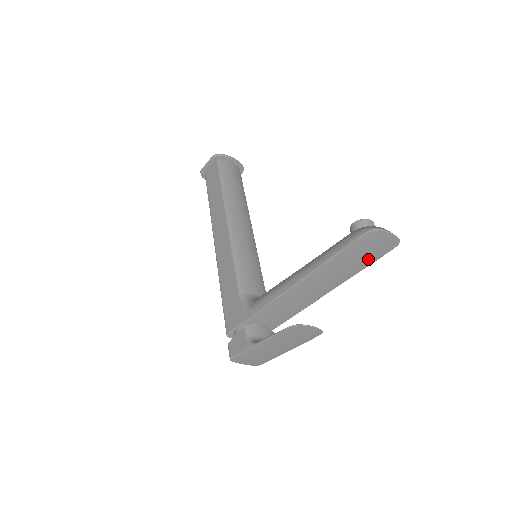
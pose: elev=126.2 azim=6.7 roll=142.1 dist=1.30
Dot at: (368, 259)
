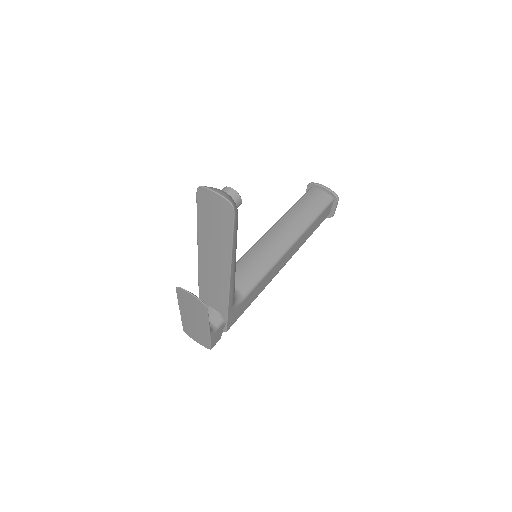
Dot at: (224, 227)
